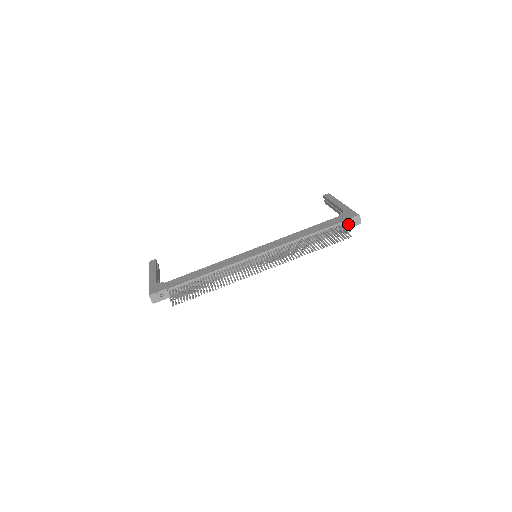
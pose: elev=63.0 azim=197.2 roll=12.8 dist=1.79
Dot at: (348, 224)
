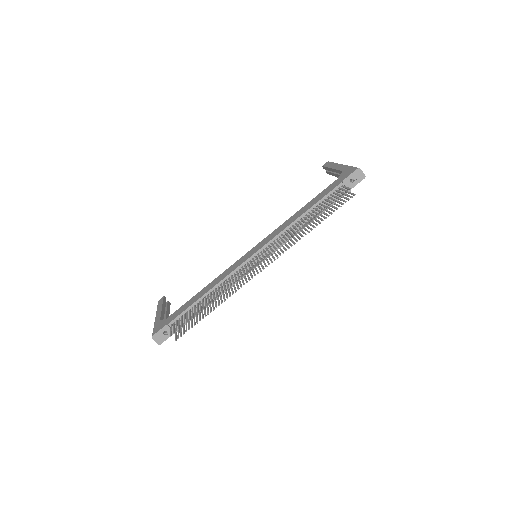
Dot at: (350, 183)
